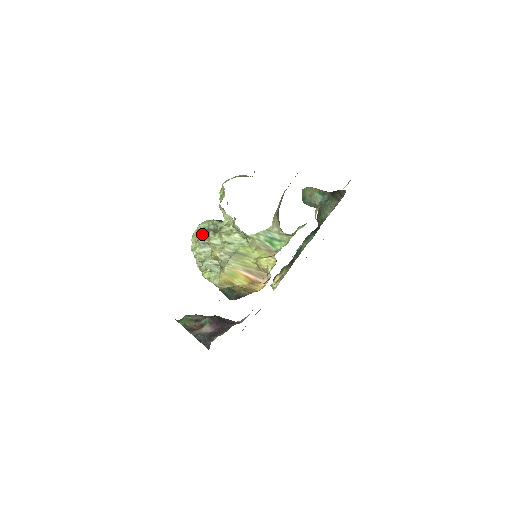
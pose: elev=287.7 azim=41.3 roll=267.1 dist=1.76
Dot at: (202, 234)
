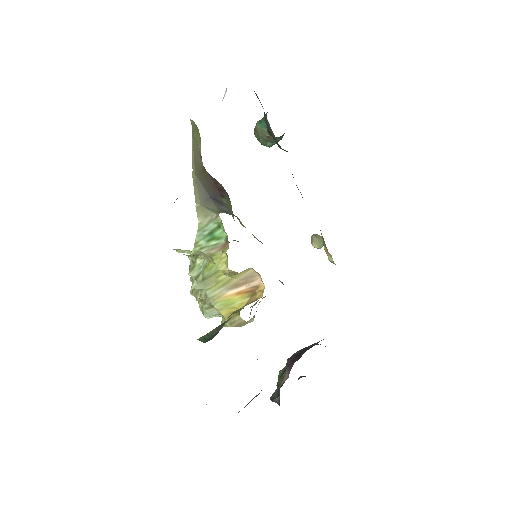
Dot at: occluded
